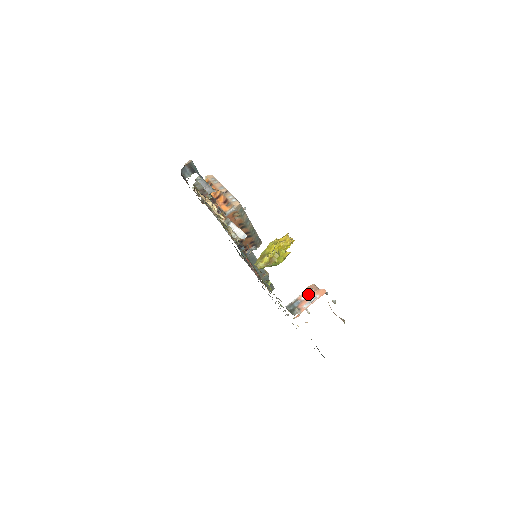
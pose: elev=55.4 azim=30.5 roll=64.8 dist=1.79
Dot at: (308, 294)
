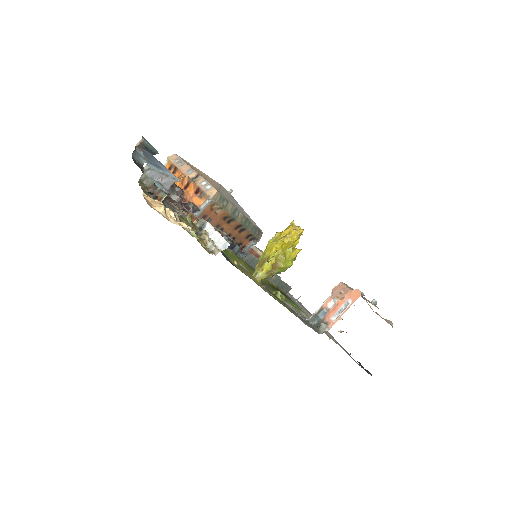
Dot at: (336, 299)
